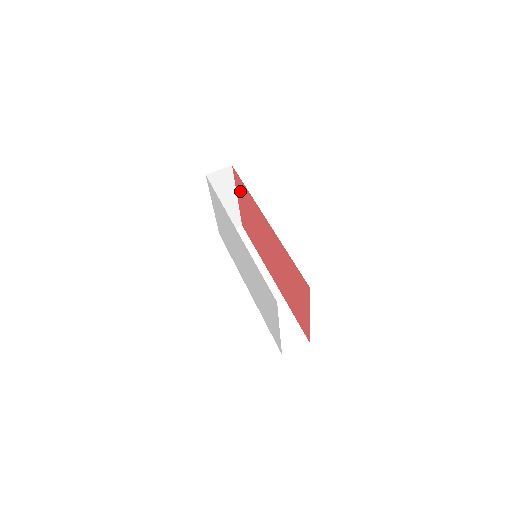
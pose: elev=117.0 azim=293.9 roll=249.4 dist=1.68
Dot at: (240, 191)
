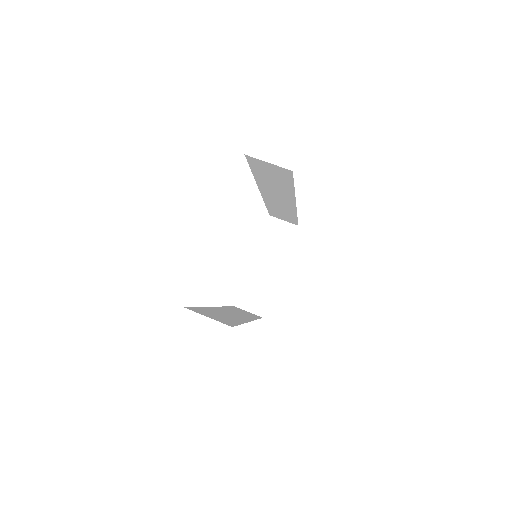
Dot at: occluded
